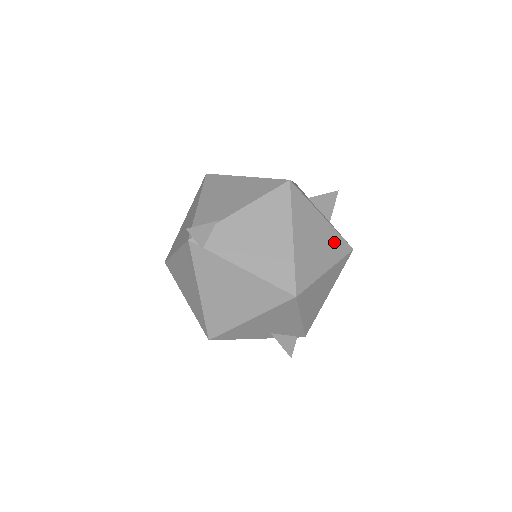
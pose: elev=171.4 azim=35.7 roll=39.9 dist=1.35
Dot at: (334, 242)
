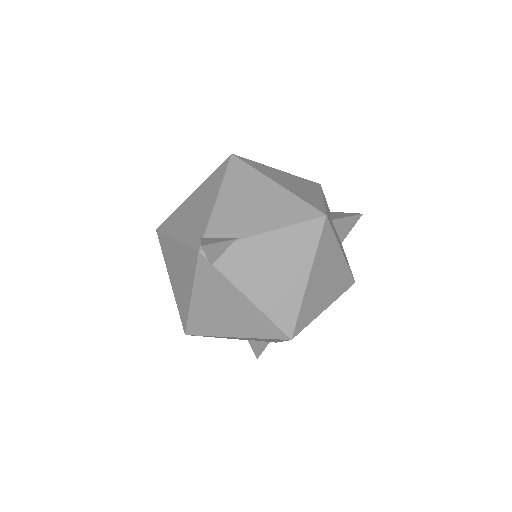
Dot at: (342, 278)
